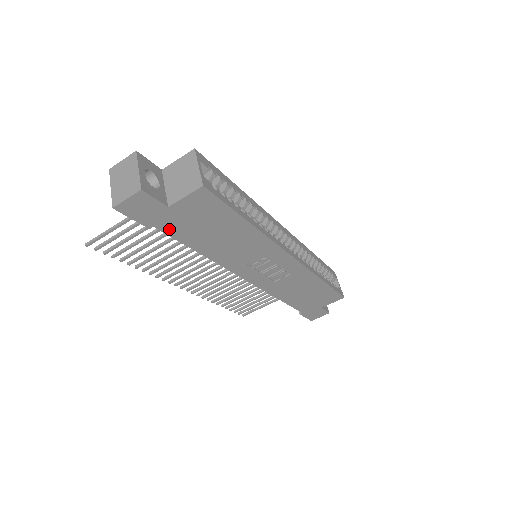
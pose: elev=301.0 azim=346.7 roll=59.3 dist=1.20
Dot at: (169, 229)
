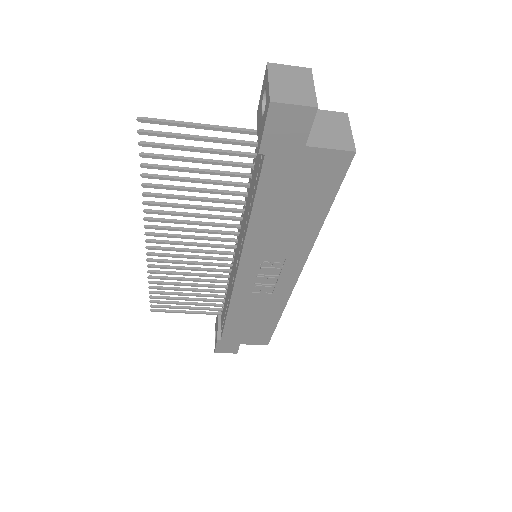
Dot at: (270, 169)
